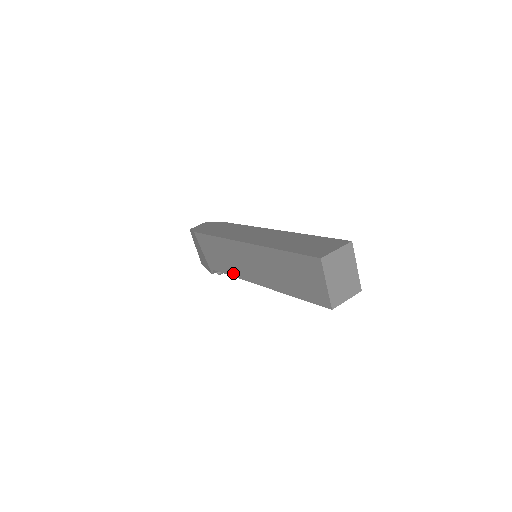
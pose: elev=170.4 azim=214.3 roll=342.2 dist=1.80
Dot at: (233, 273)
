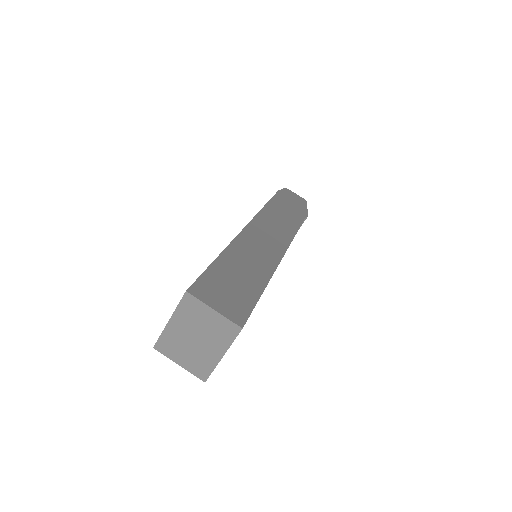
Dot at: occluded
